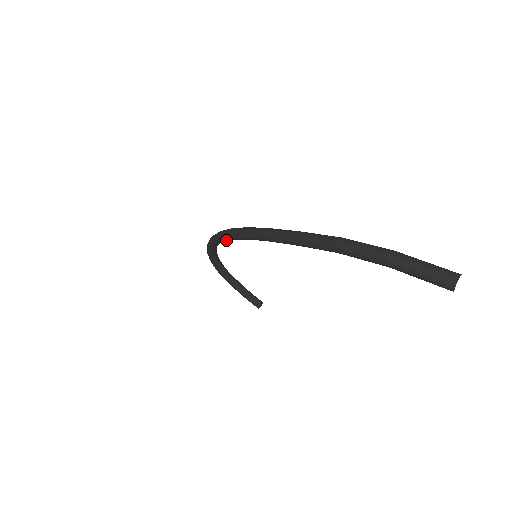
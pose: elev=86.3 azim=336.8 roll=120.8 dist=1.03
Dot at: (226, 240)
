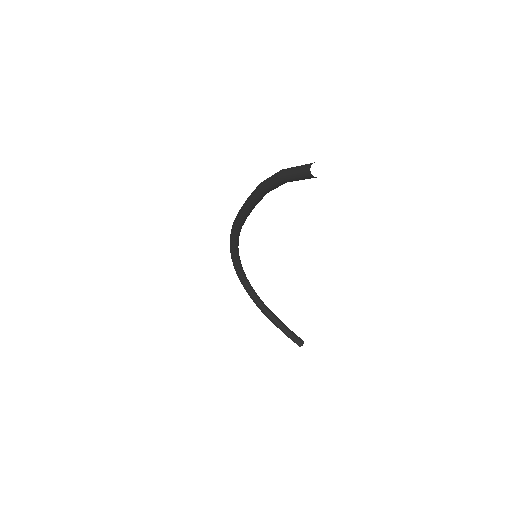
Dot at: (233, 245)
